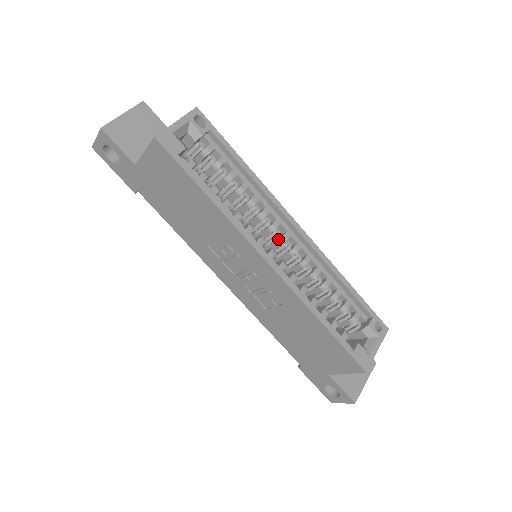
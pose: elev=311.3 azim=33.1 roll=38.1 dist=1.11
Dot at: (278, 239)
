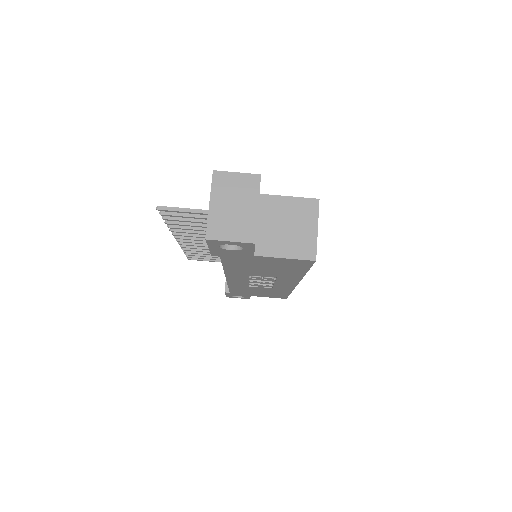
Dot at: occluded
